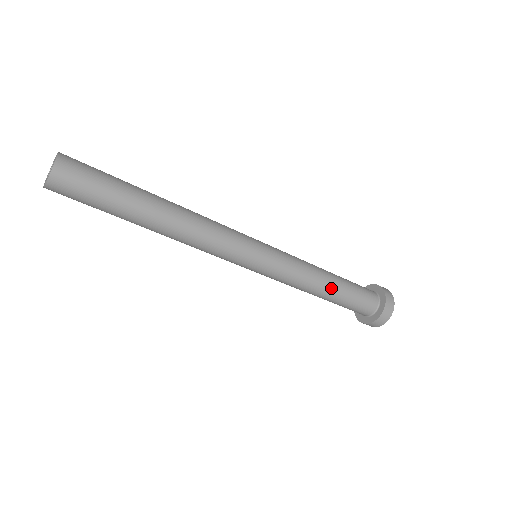
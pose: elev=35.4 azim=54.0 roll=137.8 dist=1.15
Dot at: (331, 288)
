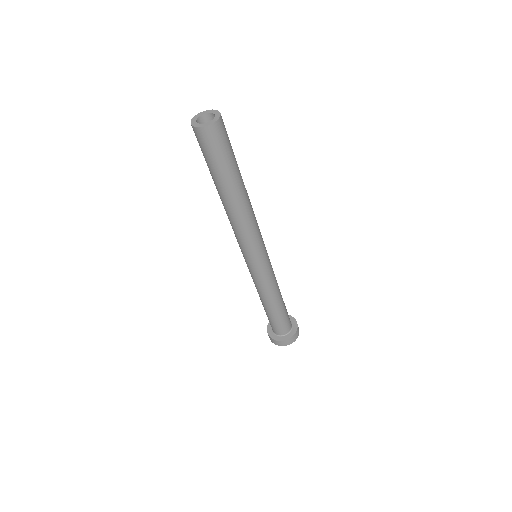
Dot at: (276, 305)
